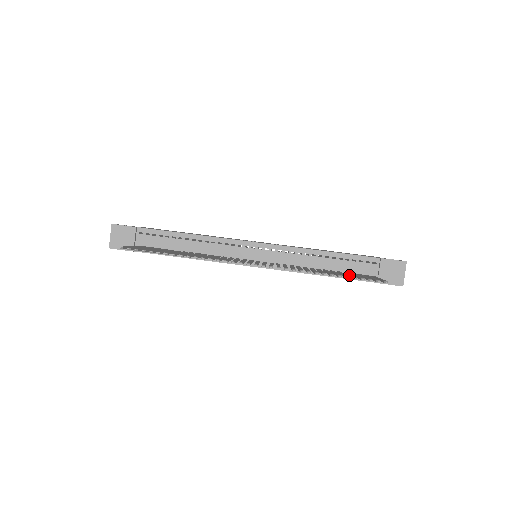
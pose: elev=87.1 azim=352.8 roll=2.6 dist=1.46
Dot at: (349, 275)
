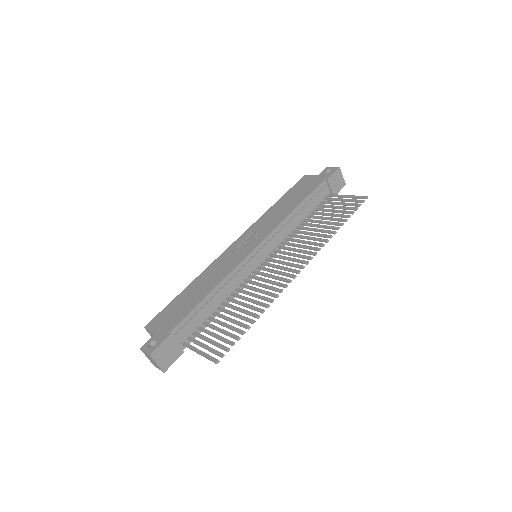
Dot at: (337, 212)
